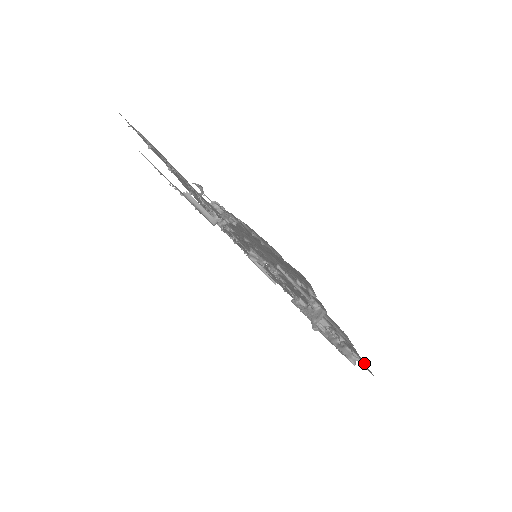
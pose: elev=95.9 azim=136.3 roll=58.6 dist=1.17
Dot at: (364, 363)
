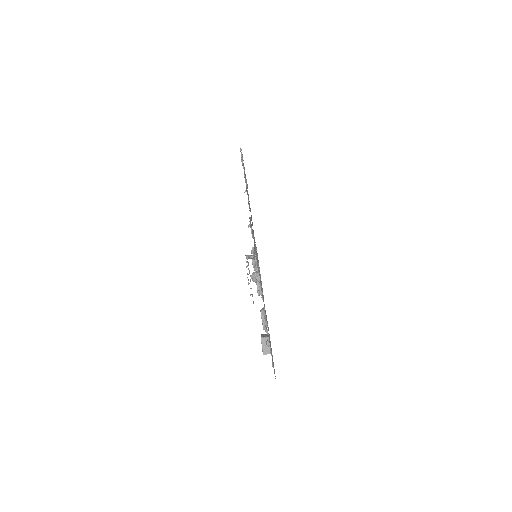
Dot at: occluded
